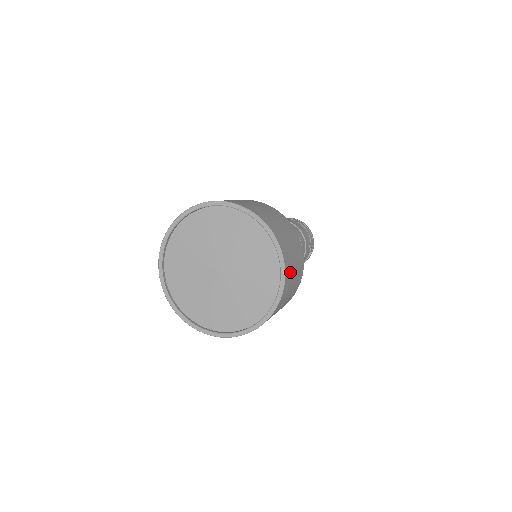
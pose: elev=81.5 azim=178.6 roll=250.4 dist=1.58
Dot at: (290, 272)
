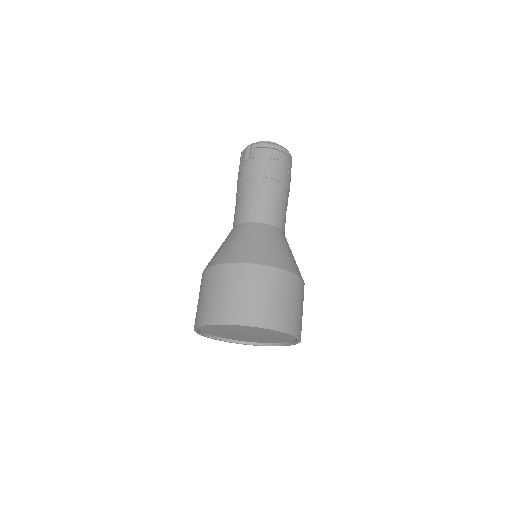
Dot at: (296, 321)
